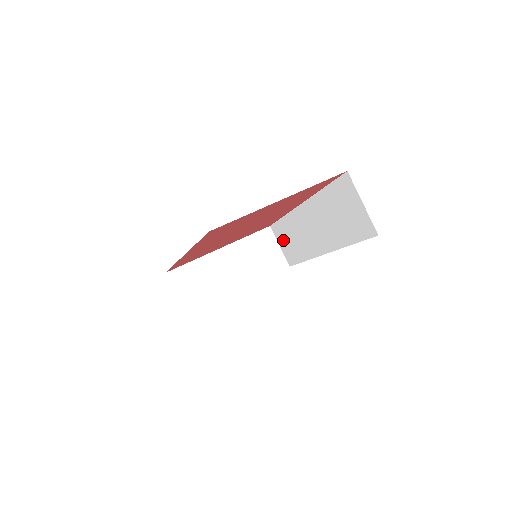
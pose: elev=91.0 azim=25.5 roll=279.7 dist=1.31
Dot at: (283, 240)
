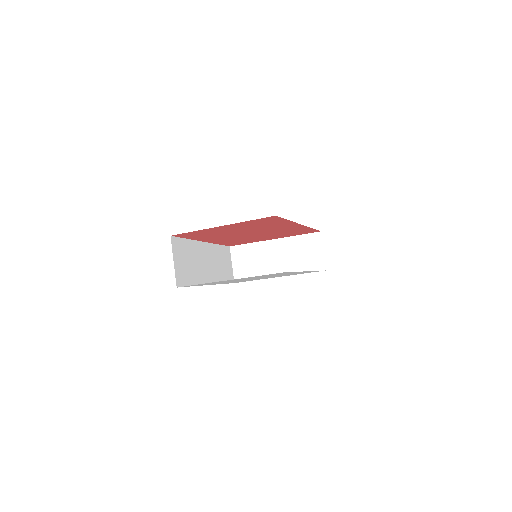
Dot at: occluded
